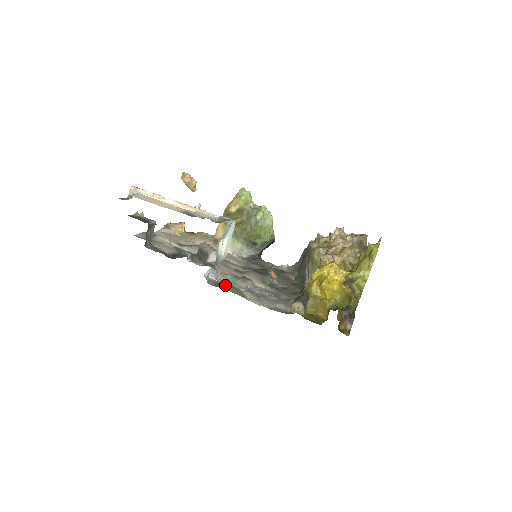
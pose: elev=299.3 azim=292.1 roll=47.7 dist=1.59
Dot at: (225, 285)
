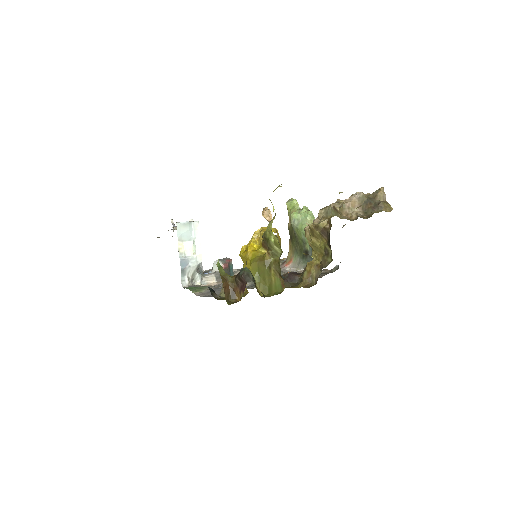
Dot at: occluded
